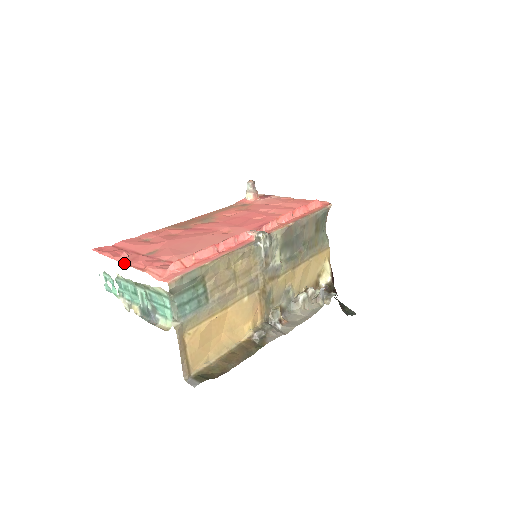
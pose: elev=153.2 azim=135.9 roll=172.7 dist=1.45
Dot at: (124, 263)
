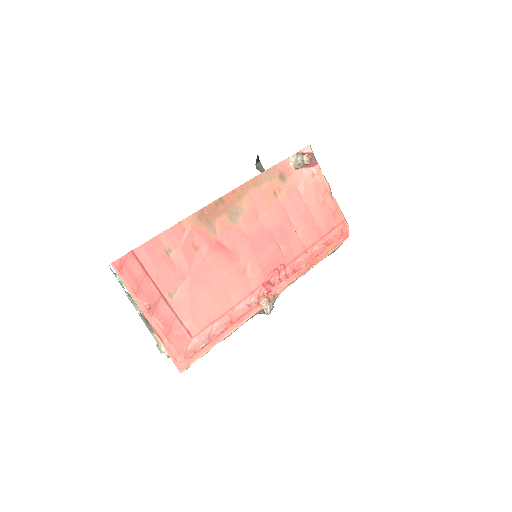
Dot at: (146, 318)
